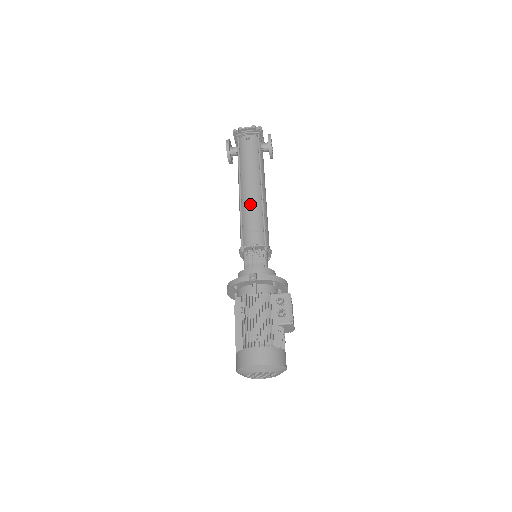
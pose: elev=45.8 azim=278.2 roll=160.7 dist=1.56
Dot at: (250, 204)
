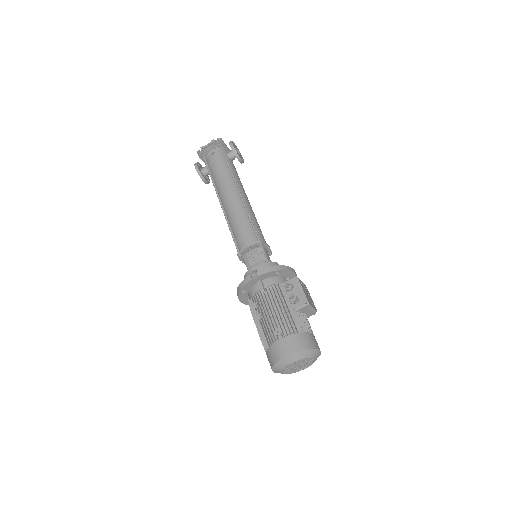
Dot at: (233, 211)
